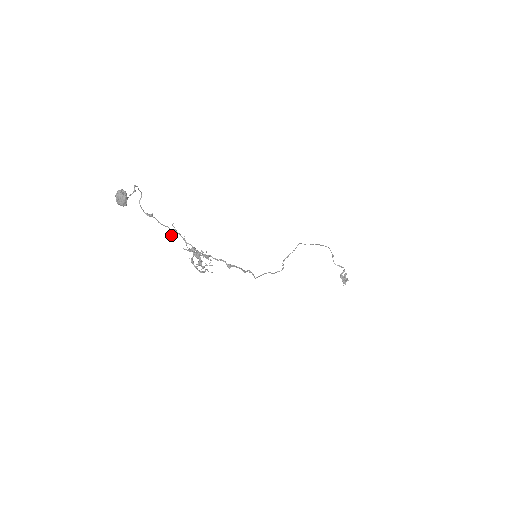
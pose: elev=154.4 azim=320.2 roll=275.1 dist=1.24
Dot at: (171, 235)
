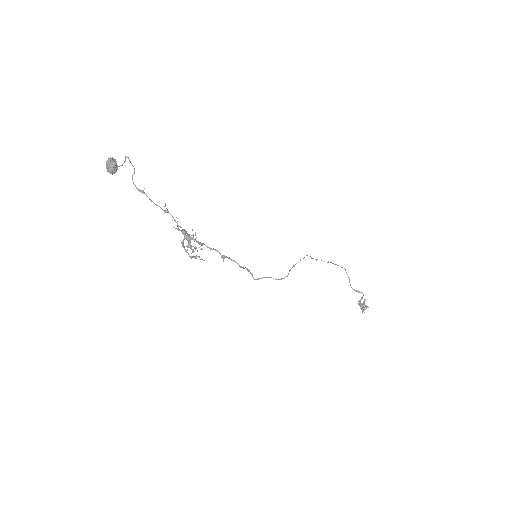
Dot at: occluded
